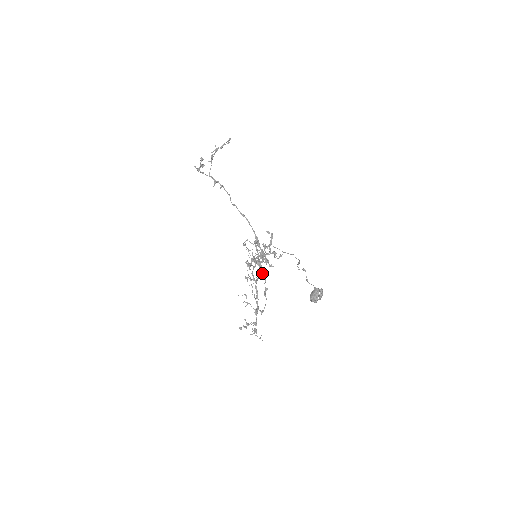
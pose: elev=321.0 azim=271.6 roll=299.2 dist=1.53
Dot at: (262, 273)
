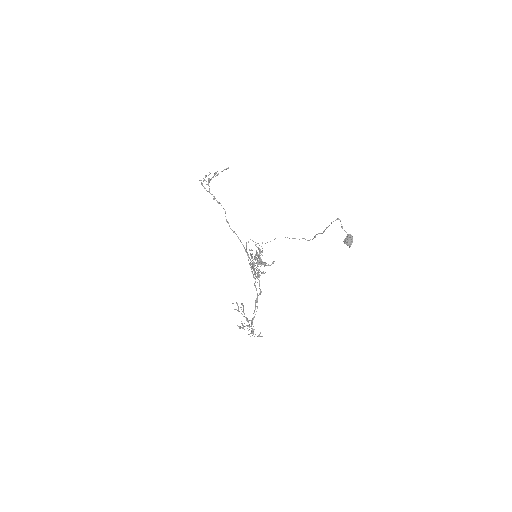
Dot at: occluded
